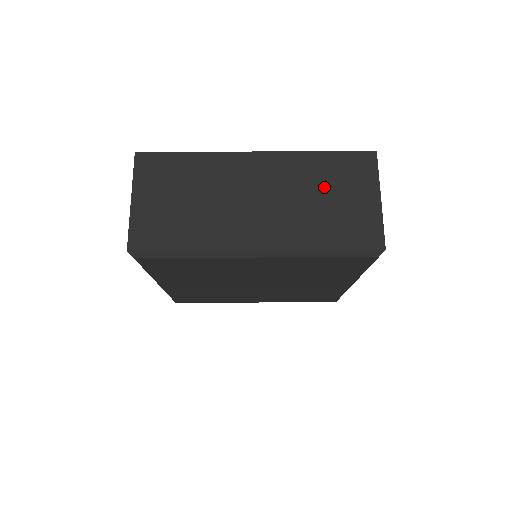
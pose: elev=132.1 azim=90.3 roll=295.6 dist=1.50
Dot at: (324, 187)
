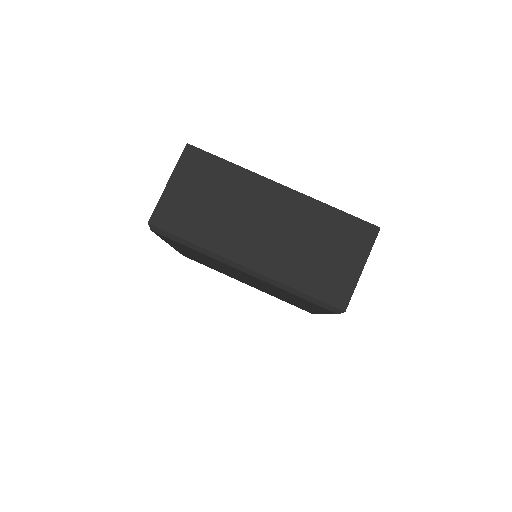
Dot at: (323, 239)
